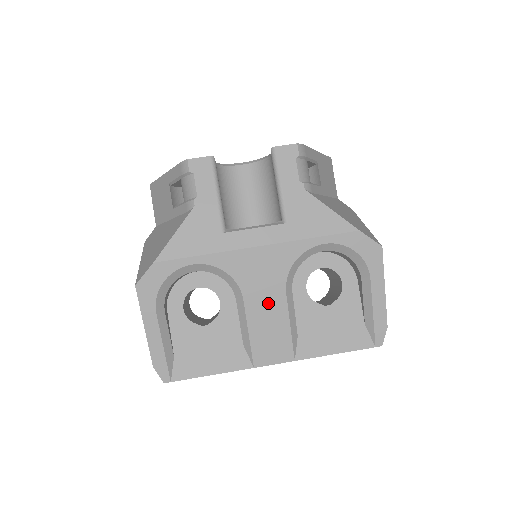
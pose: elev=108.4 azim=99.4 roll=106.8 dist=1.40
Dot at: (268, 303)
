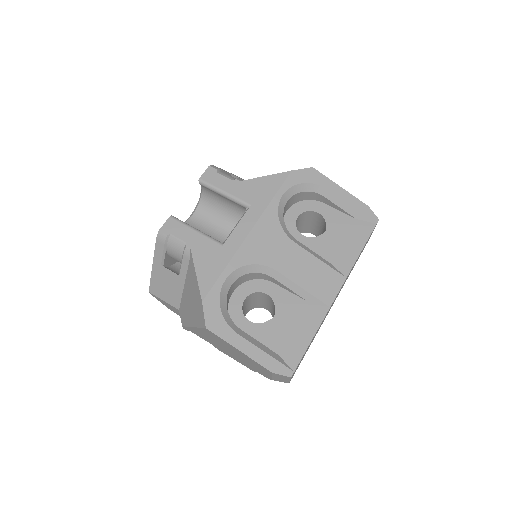
Dot at: (292, 259)
